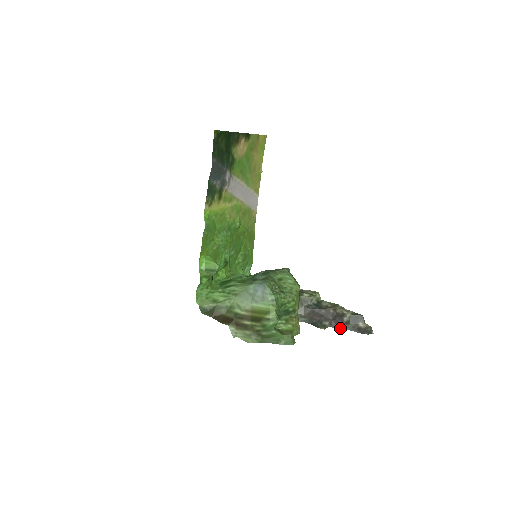
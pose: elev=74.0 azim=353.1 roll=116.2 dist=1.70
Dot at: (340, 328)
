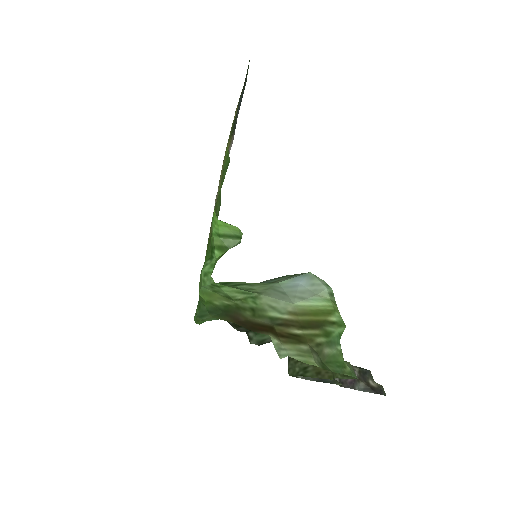
Dot at: (353, 387)
